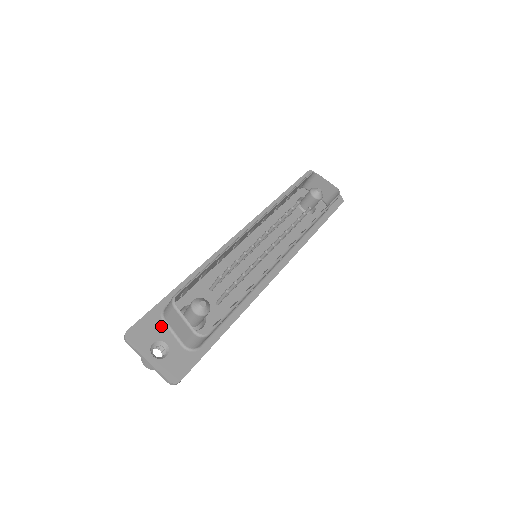
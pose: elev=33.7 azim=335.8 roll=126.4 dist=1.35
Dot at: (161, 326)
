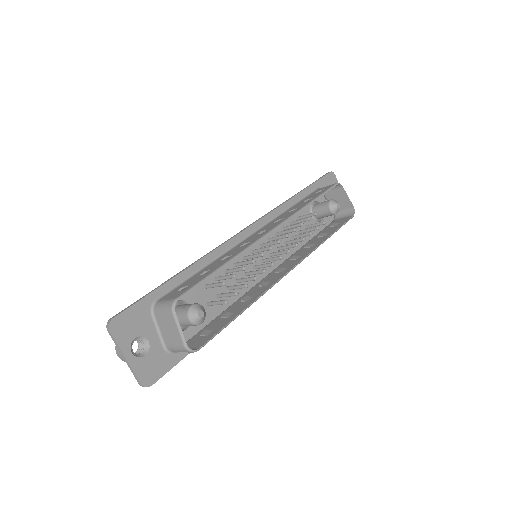
Dot at: (148, 320)
